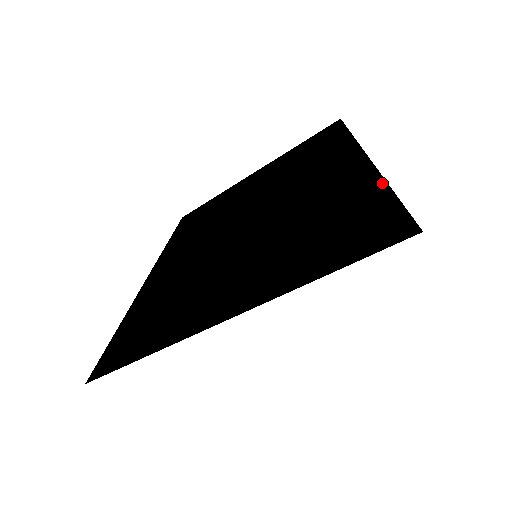
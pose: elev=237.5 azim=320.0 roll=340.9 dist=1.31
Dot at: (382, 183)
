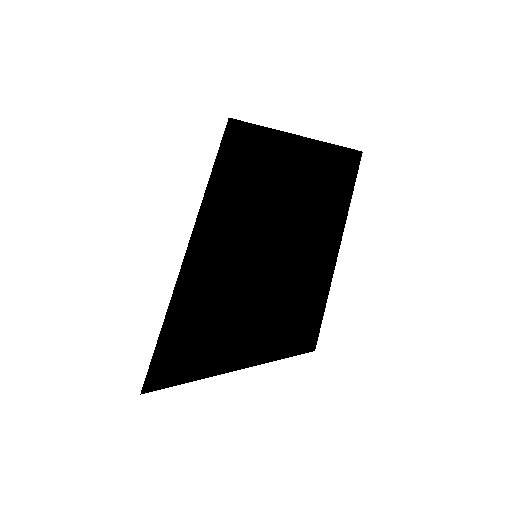
Dot at: (297, 137)
